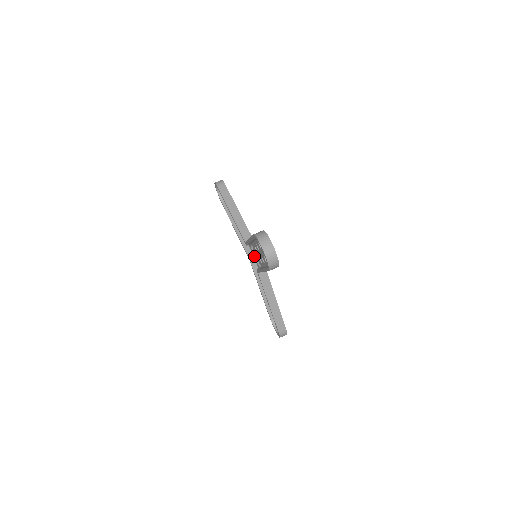
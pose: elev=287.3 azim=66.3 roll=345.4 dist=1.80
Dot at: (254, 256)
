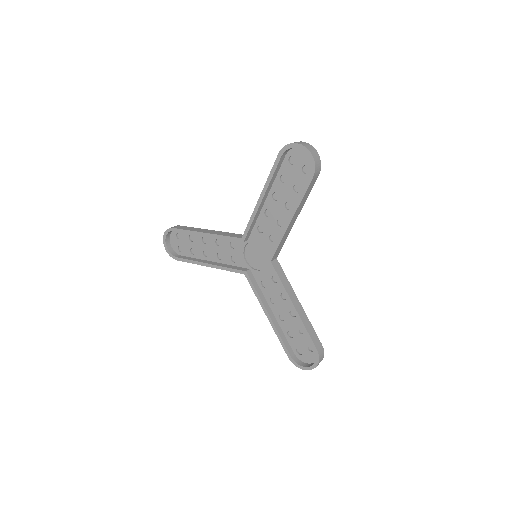
Dot at: (250, 267)
